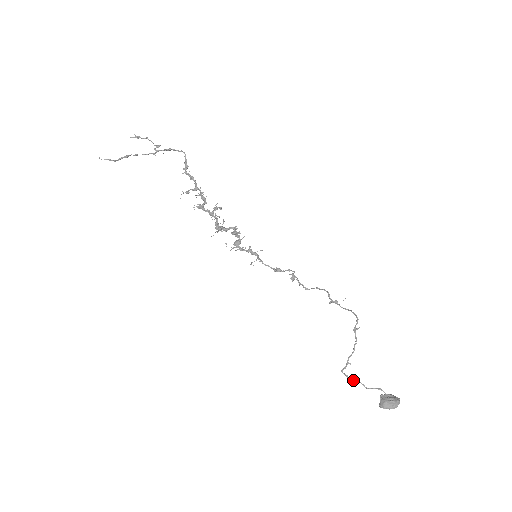
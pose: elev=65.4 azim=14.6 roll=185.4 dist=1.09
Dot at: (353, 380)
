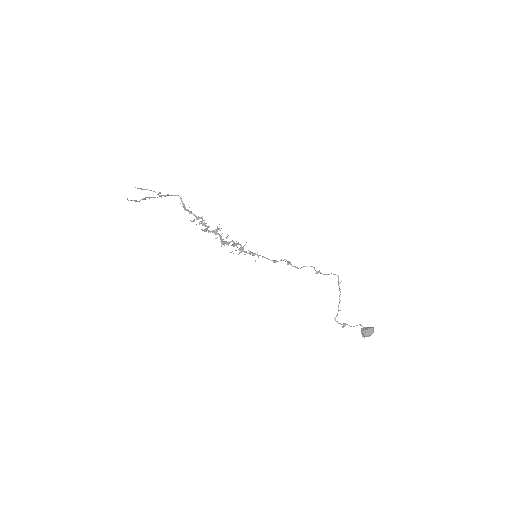
Dot at: (342, 324)
